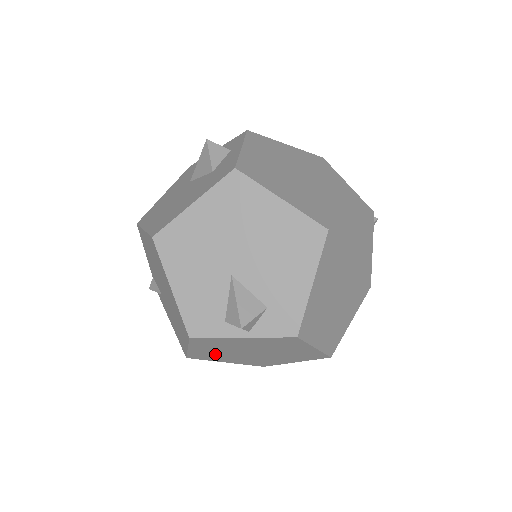
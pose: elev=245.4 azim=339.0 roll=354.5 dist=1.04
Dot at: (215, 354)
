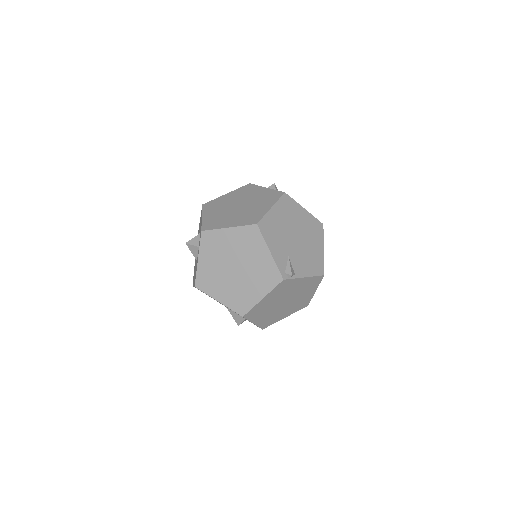
Dot at: occluded
